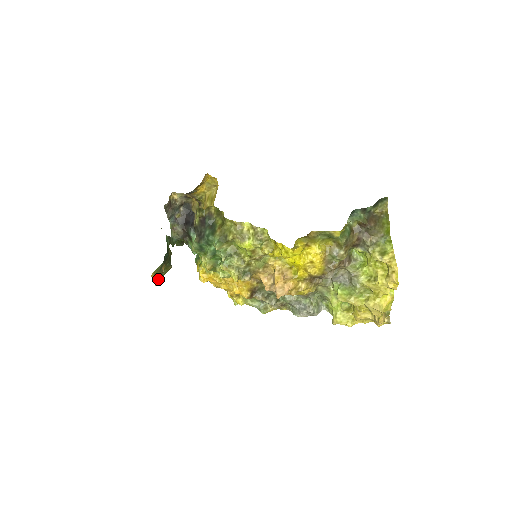
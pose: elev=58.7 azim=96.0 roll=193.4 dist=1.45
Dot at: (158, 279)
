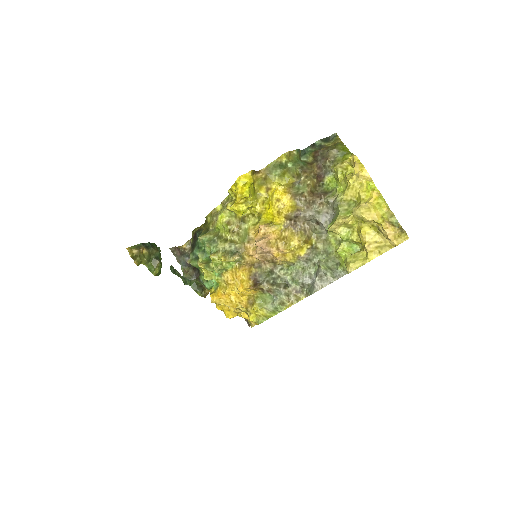
Dot at: (138, 260)
